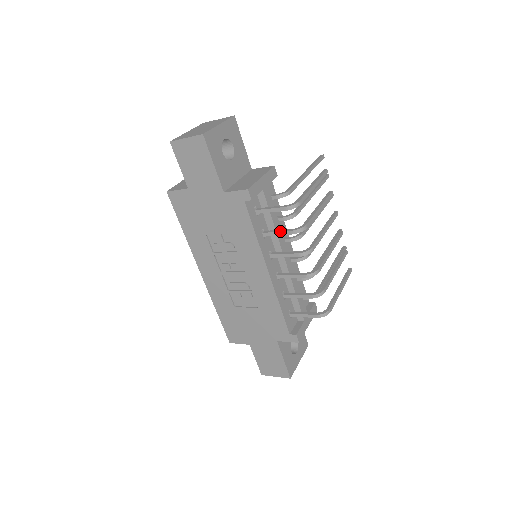
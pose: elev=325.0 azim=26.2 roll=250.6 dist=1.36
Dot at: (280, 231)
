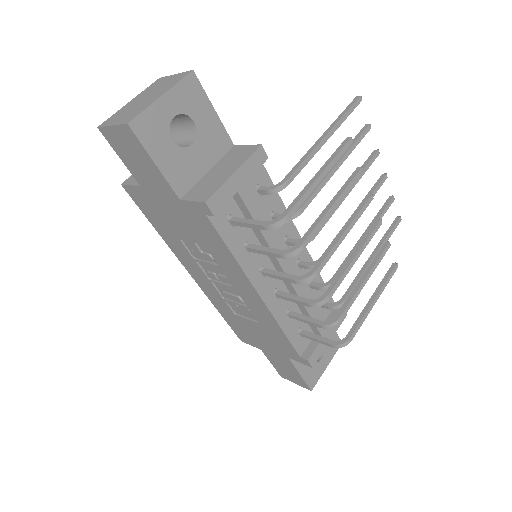
Dot at: (265, 251)
